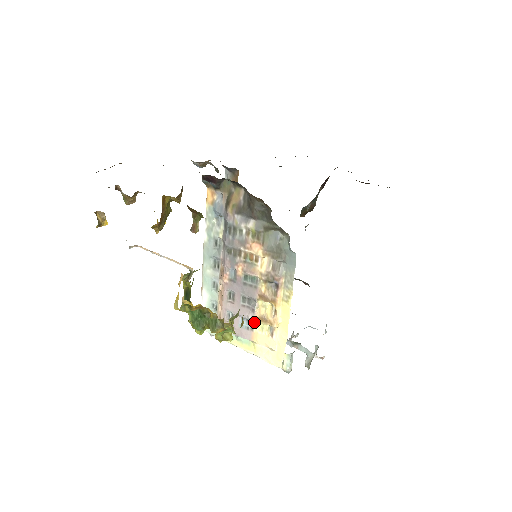
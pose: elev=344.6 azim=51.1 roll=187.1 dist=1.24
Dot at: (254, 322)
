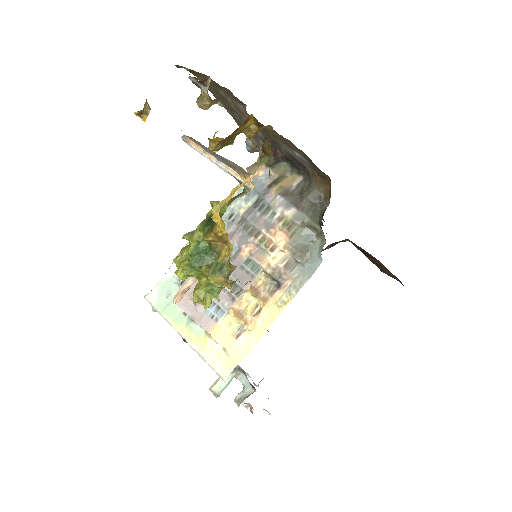
Dot at: (225, 313)
